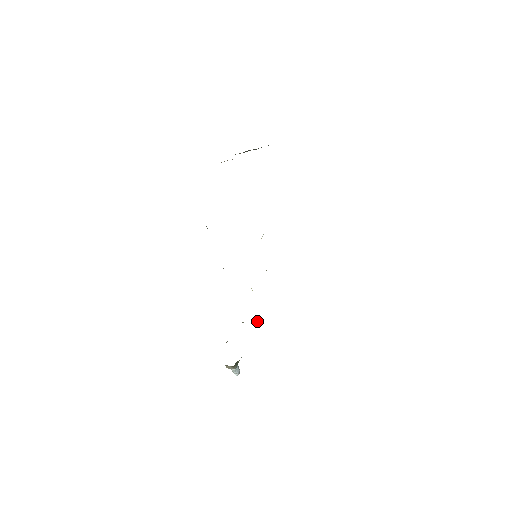
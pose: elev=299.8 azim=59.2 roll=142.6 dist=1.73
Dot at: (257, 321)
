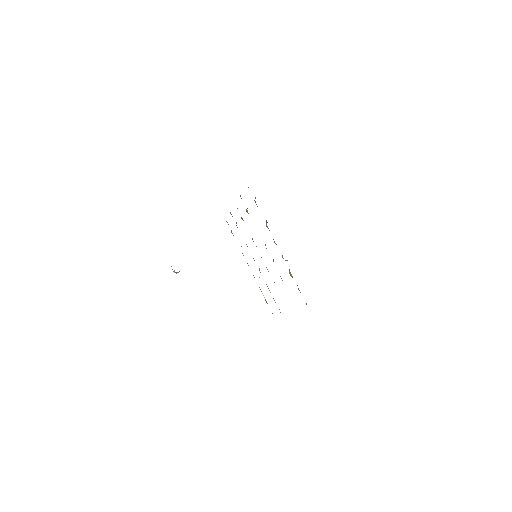
Dot at: occluded
